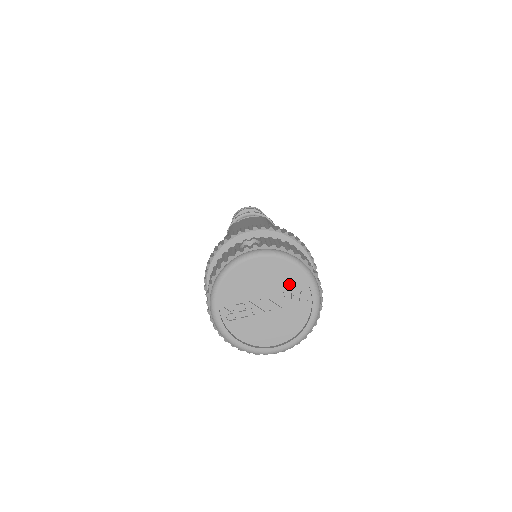
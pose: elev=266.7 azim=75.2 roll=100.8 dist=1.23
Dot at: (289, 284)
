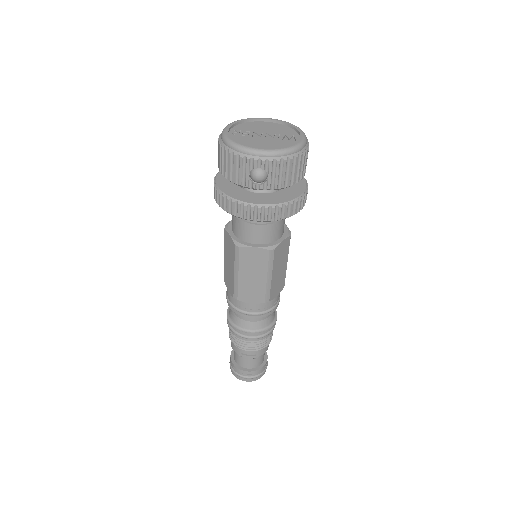
Dot at: (286, 133)
